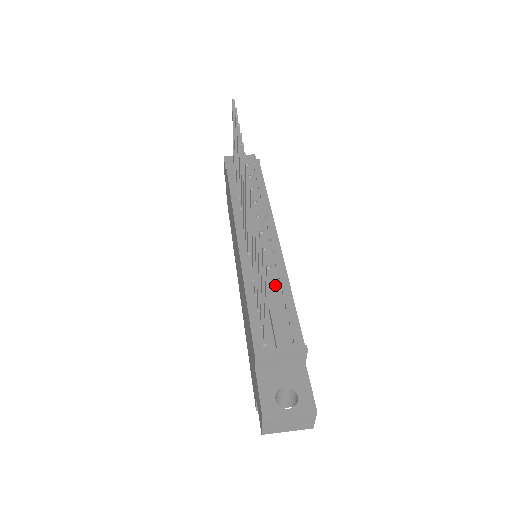
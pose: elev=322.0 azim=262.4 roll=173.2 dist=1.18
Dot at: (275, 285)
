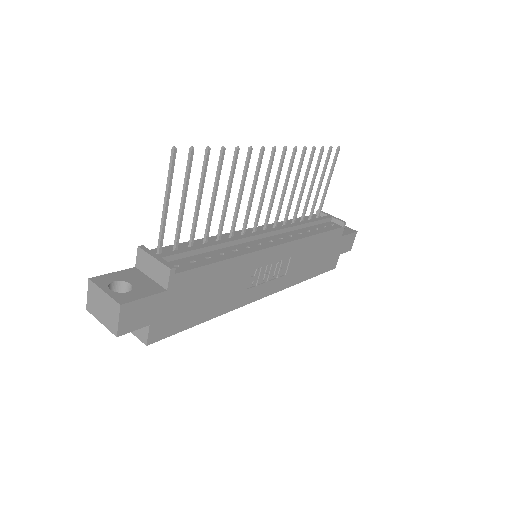
Dot at: (225, 250)
